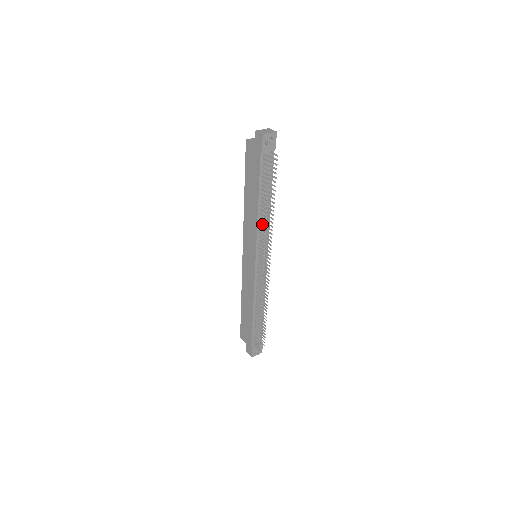
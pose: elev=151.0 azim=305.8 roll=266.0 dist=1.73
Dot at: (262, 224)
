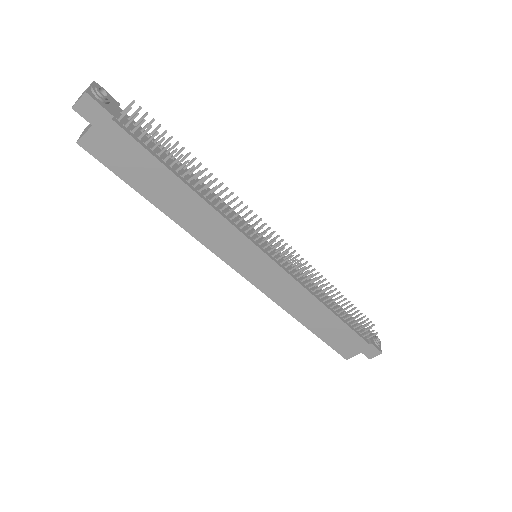
Dot at: (219, 208)
